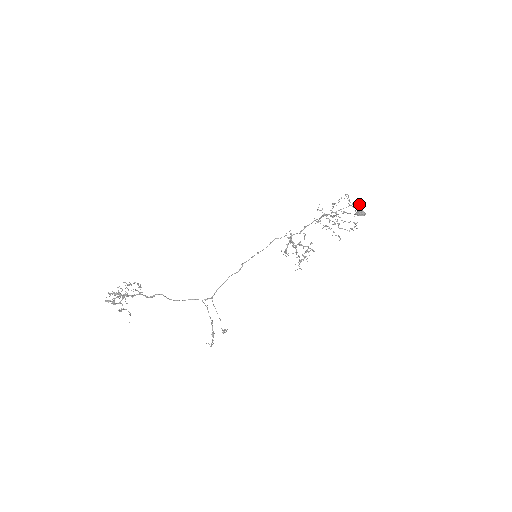
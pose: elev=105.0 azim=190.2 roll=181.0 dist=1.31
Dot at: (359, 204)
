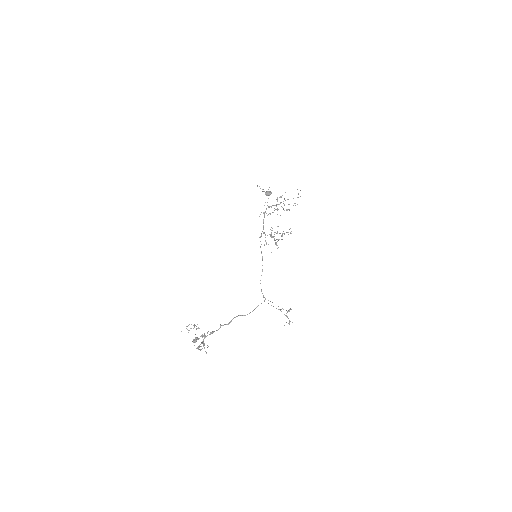
Dot at: occluded
